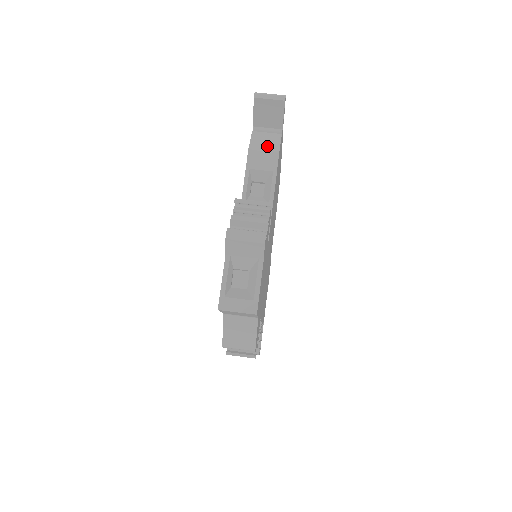
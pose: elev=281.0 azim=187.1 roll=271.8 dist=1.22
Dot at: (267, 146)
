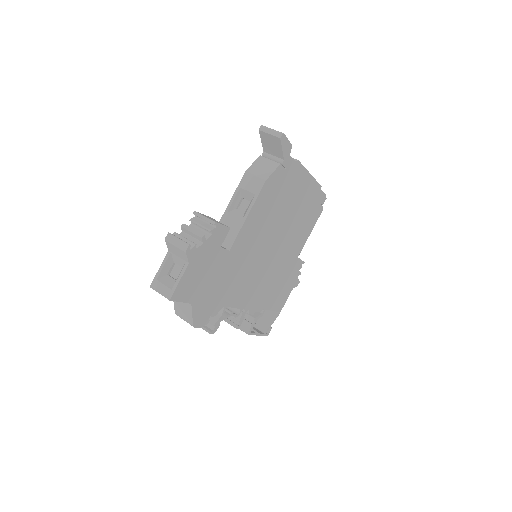
Dot at: (261, 172)
